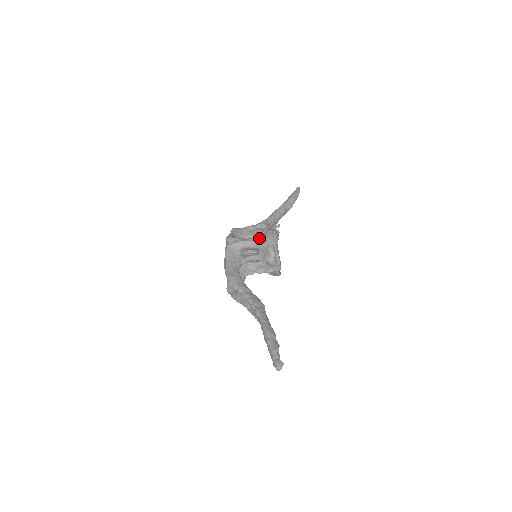
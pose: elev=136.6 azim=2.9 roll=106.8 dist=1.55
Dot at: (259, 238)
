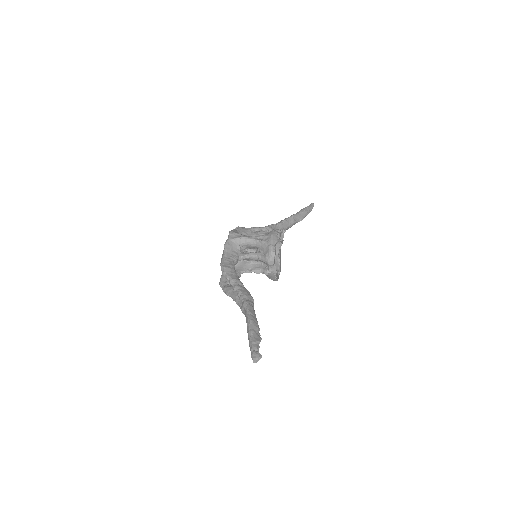
Dot at: (262, 237)
